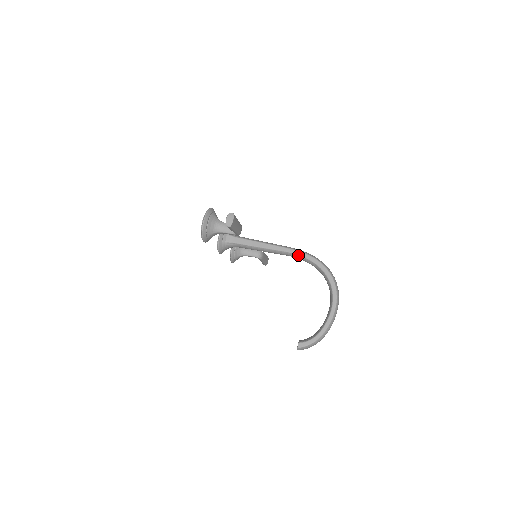
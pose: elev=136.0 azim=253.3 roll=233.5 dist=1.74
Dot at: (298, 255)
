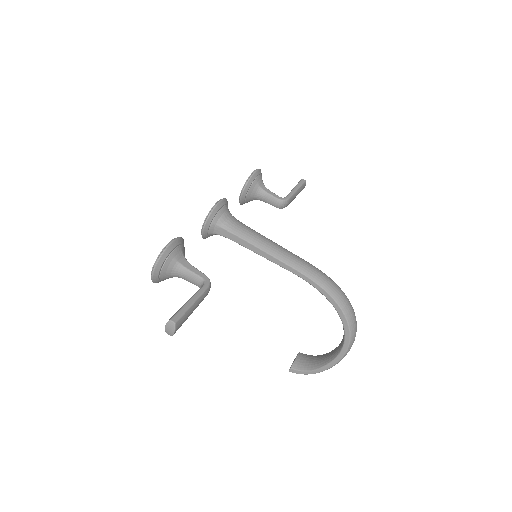
Dot at: occluded
